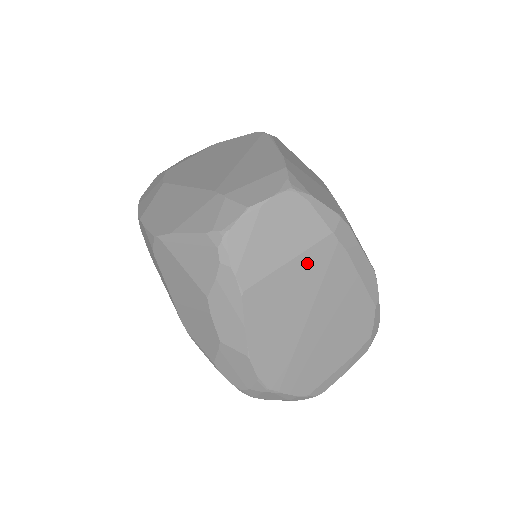
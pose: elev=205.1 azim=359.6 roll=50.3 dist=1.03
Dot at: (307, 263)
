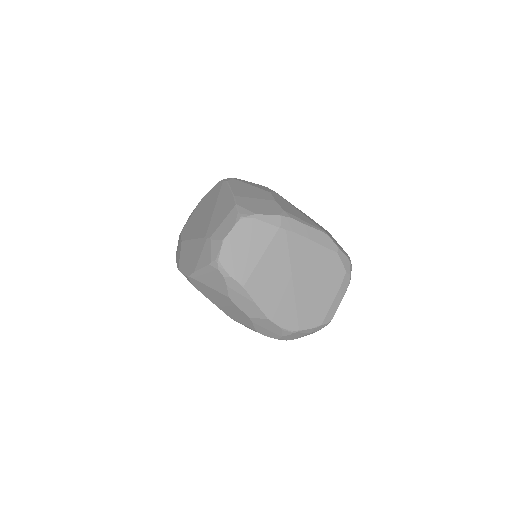
Dot at: (273, 252)
